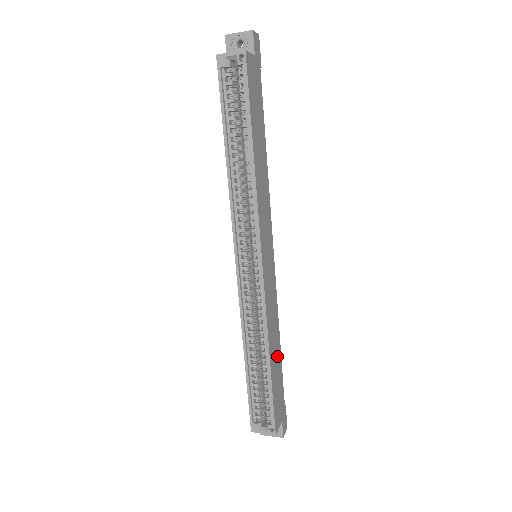
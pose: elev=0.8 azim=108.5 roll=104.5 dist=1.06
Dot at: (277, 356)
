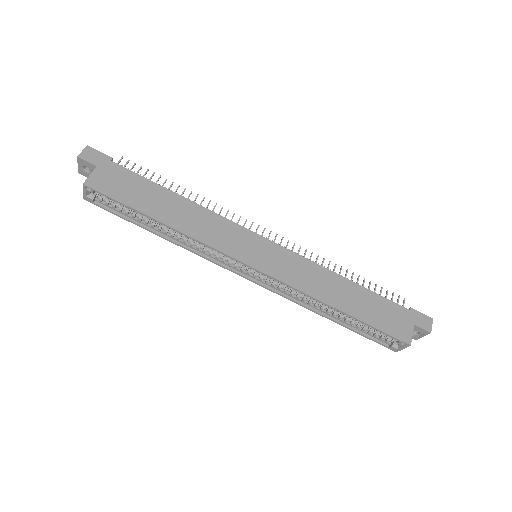
Dot at: (352, 293)
